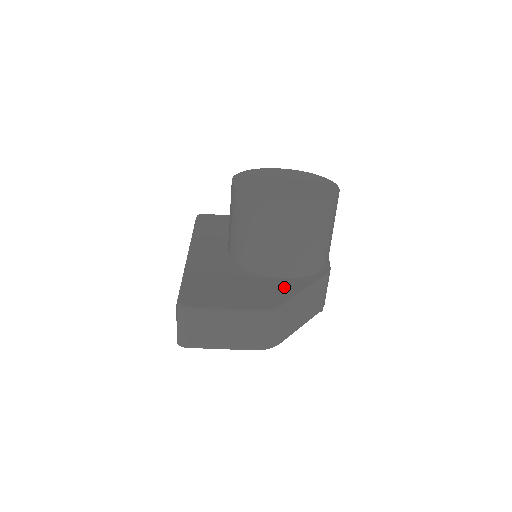
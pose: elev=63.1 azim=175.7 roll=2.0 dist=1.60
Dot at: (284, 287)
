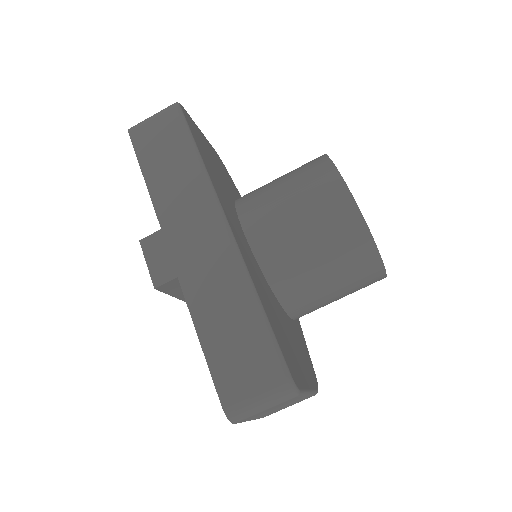
Dot at: (302, 340)
